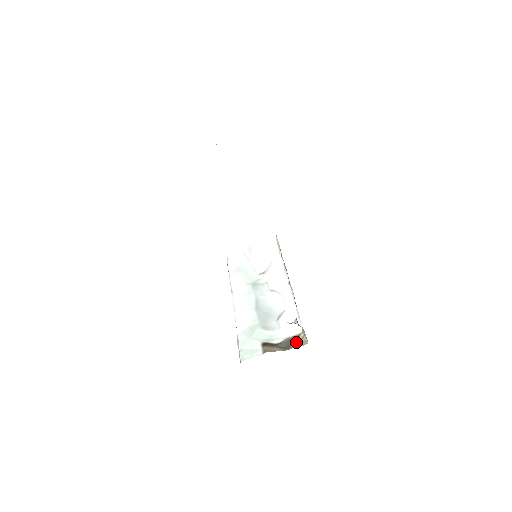
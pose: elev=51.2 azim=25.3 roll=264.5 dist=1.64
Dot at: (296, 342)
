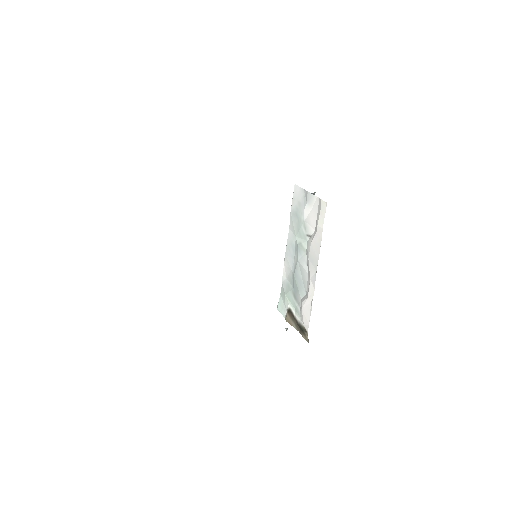
Dot at: (304, 334)
